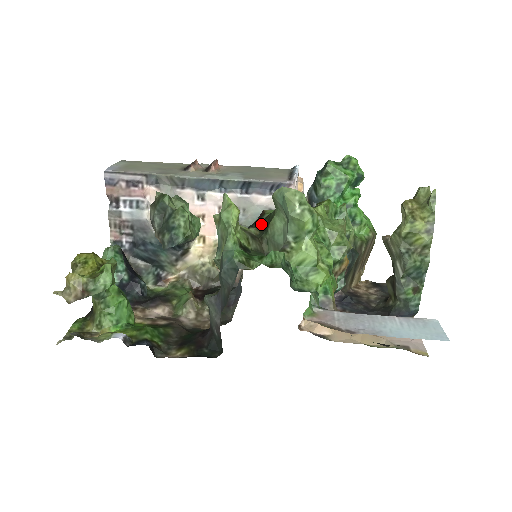
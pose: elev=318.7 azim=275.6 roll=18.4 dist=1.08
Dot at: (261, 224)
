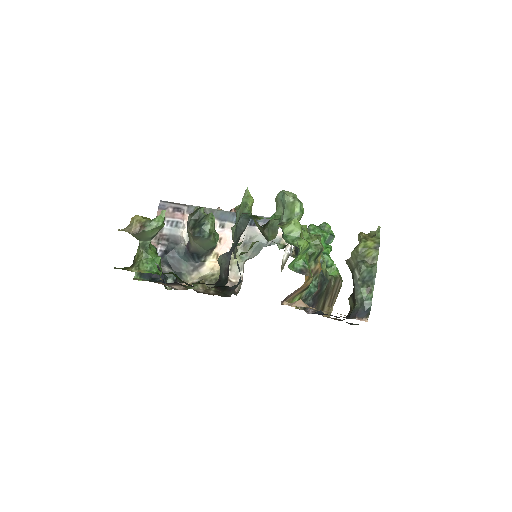
Dot at: (264, 225)
